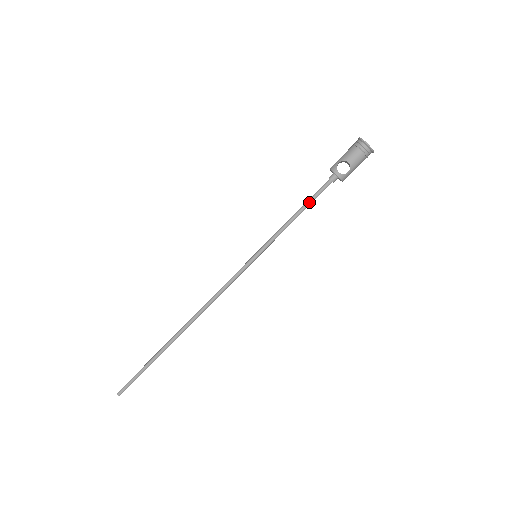
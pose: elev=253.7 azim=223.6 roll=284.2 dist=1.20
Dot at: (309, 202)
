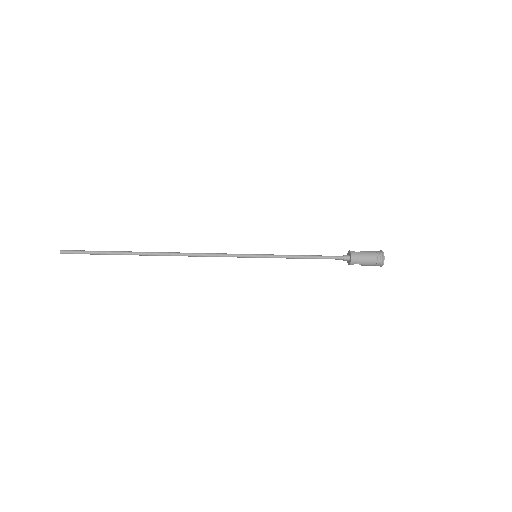
Dot at: occluded
